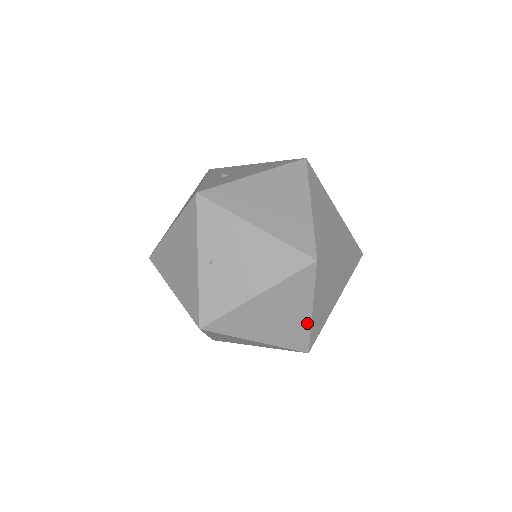
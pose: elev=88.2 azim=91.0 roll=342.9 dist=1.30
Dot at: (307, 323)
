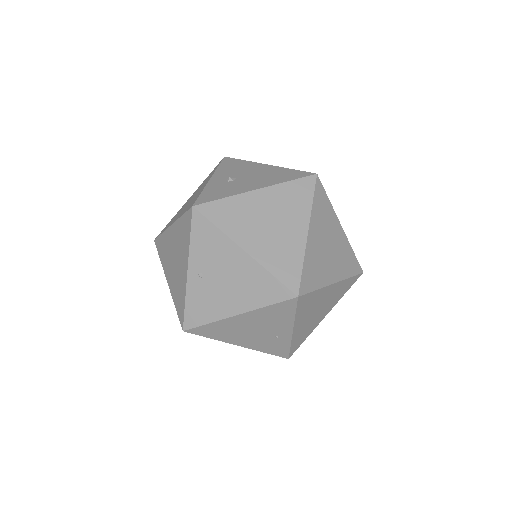
Dot at: (287, 339)
